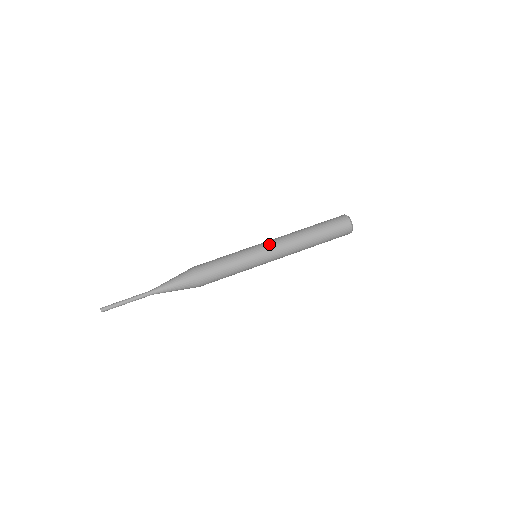
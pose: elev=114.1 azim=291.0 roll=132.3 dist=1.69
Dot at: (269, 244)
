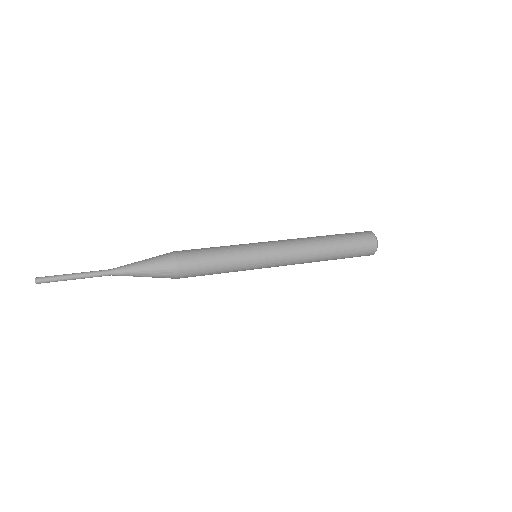
Dot at: (273, 241)
